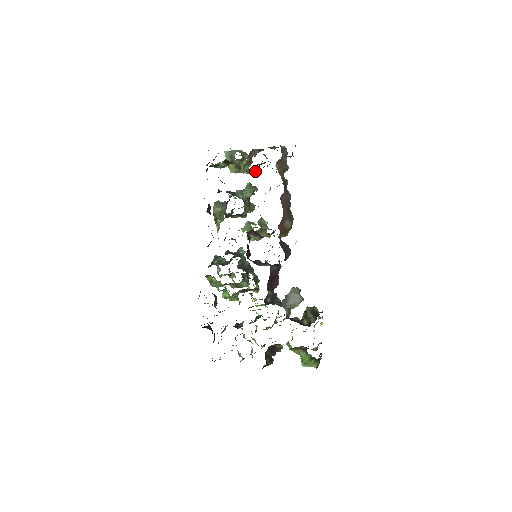
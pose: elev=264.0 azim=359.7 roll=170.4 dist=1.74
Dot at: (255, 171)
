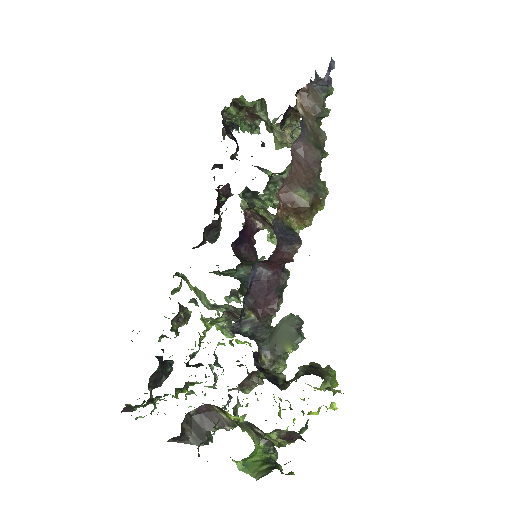
Dot at: occluded
